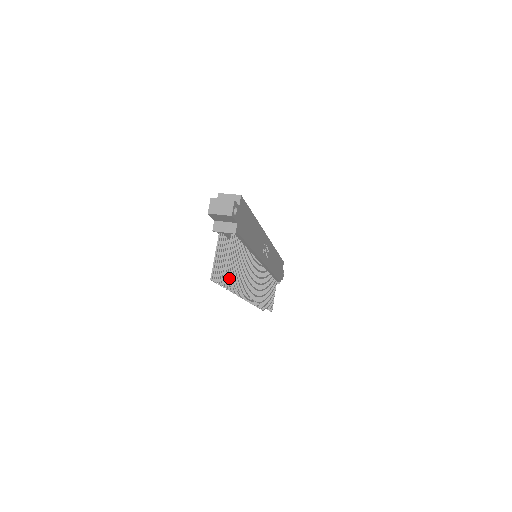
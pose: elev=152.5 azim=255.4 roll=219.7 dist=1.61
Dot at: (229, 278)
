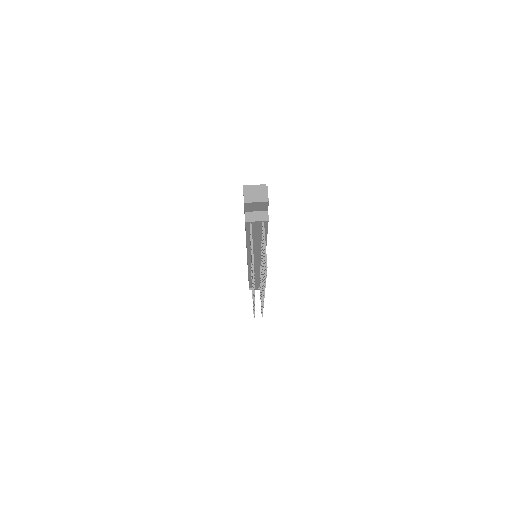
Dot at: (265, 267)
